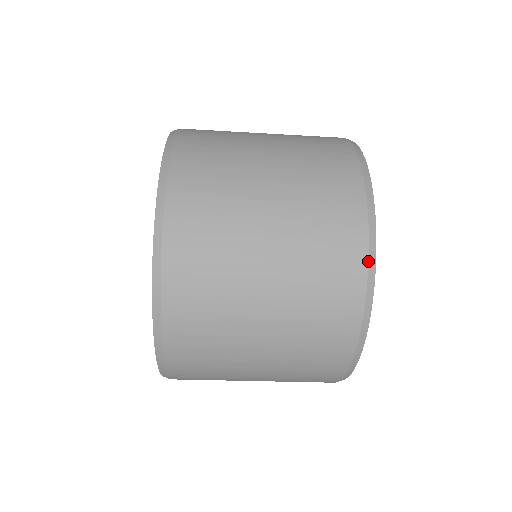
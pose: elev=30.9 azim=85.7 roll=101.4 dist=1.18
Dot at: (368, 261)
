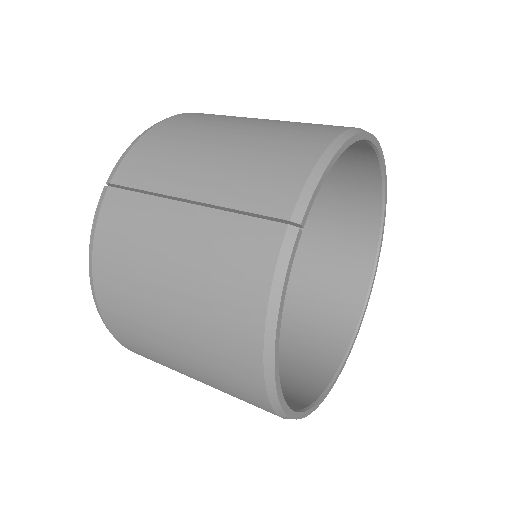
Dot at: occluded
